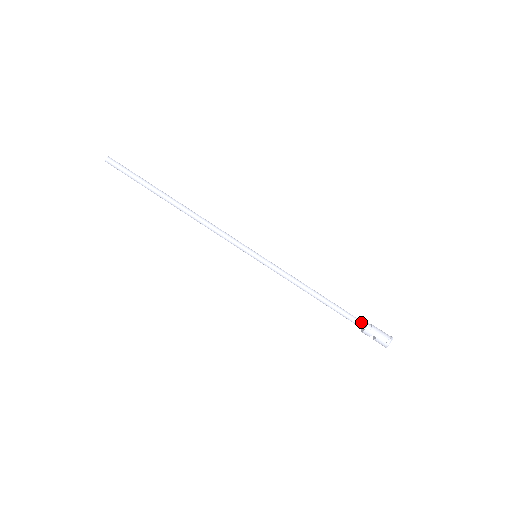
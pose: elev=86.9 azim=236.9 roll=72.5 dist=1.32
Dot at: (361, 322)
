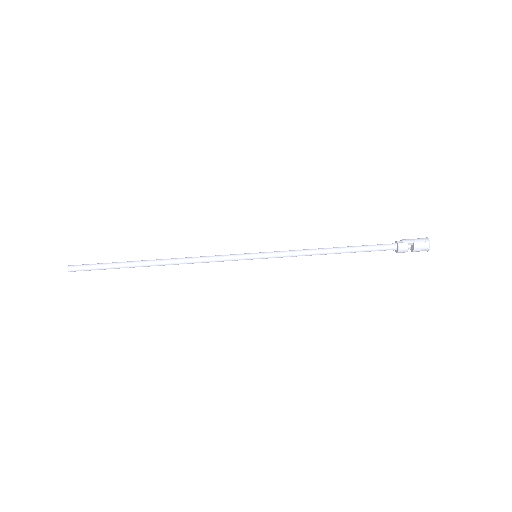
Dot at: (389, 244)
